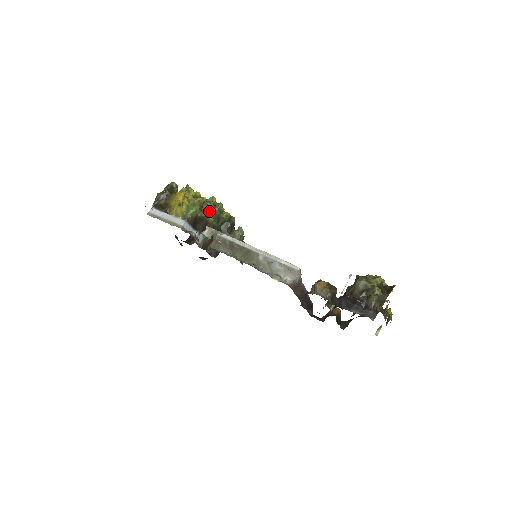
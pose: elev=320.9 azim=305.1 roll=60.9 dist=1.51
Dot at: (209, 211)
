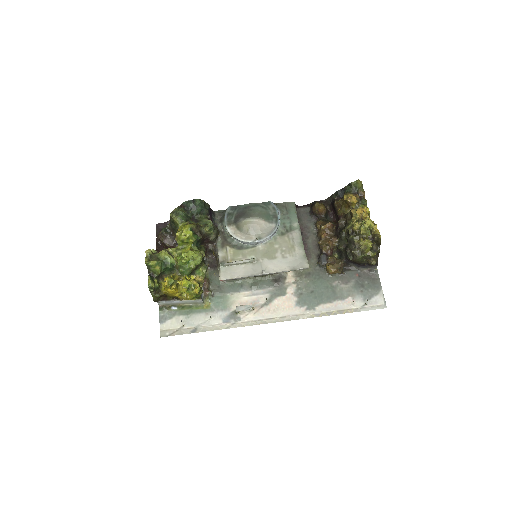
Dot at: (195, 269)
